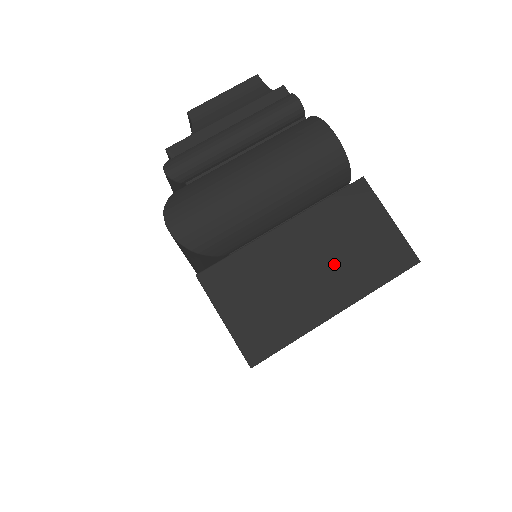
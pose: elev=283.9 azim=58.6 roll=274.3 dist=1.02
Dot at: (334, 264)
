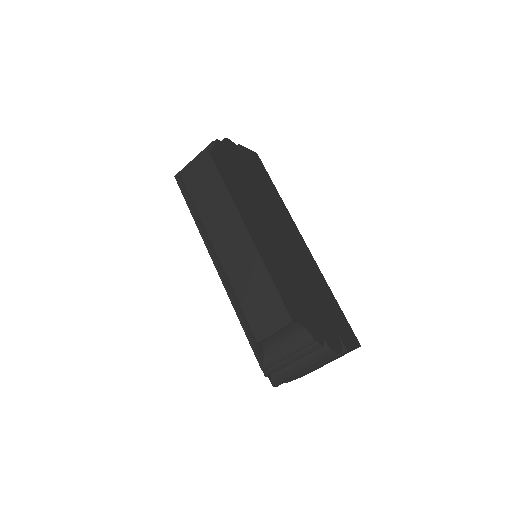
Dot at: occluded
